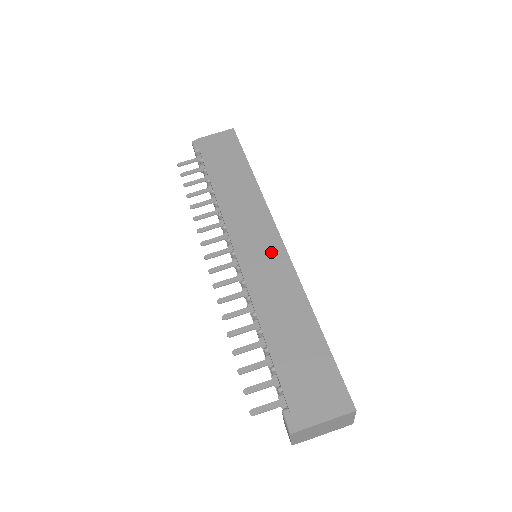
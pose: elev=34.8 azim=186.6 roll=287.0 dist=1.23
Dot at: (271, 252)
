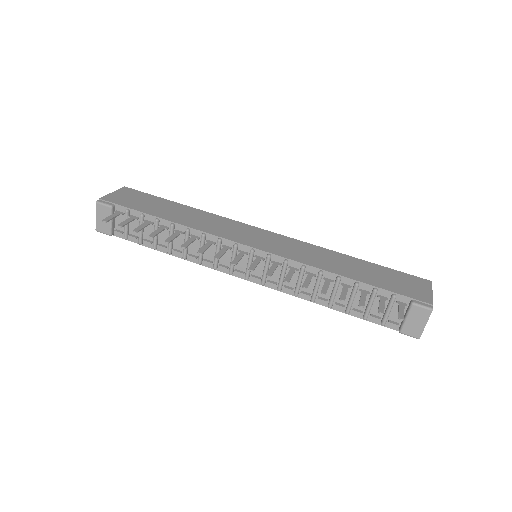
Dot at: (276, 239)
